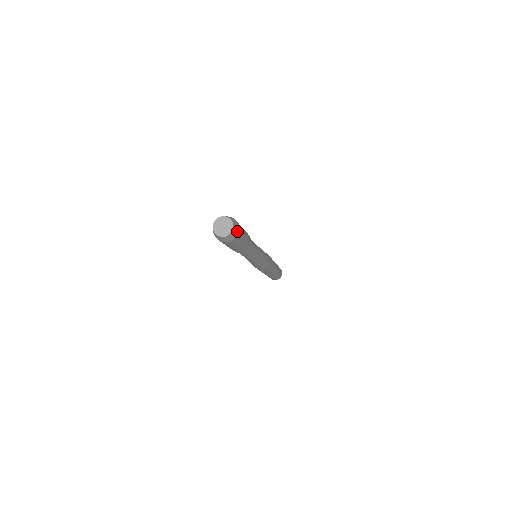
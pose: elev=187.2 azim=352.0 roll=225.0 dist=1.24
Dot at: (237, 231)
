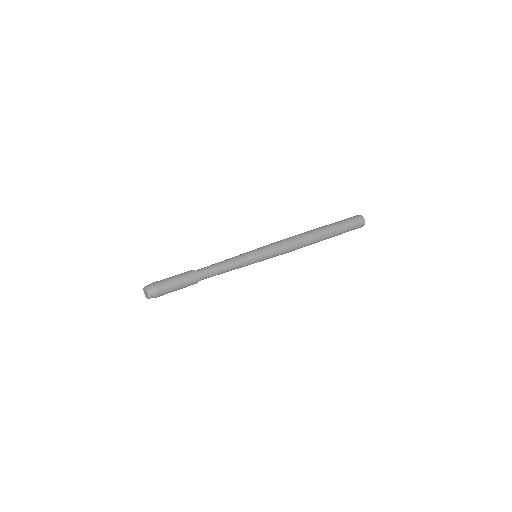
Dot at: (155, 292)
